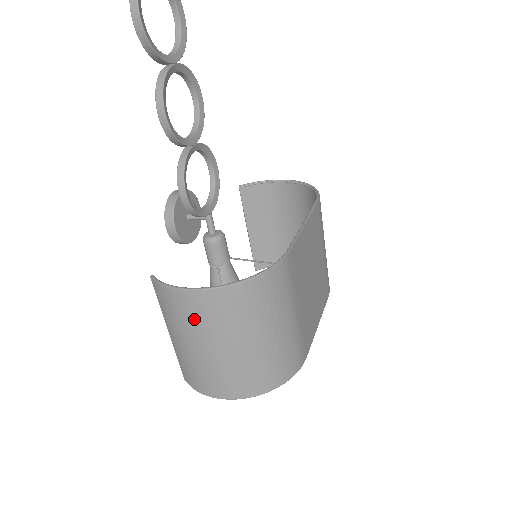
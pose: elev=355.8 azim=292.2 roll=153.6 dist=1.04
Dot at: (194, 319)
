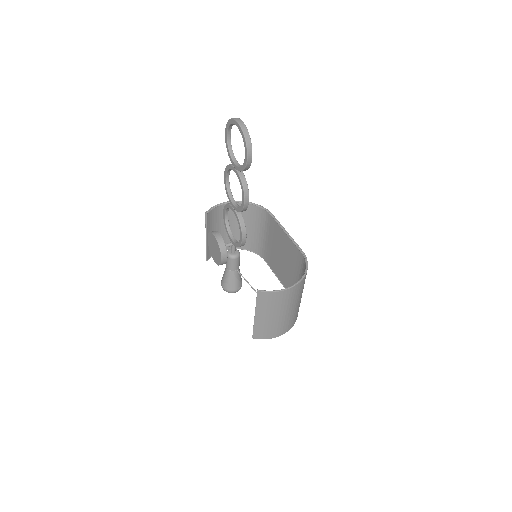
Dot at: (285, 302)
